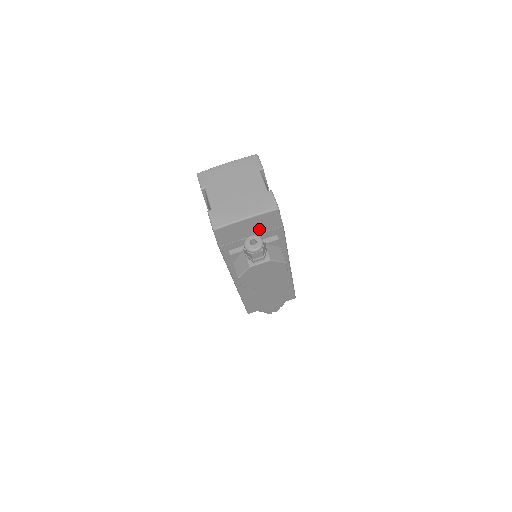
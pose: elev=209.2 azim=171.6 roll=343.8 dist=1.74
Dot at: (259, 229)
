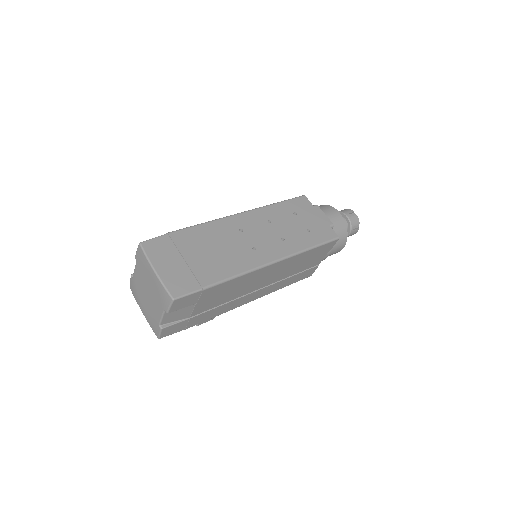
Dot at: occluded
